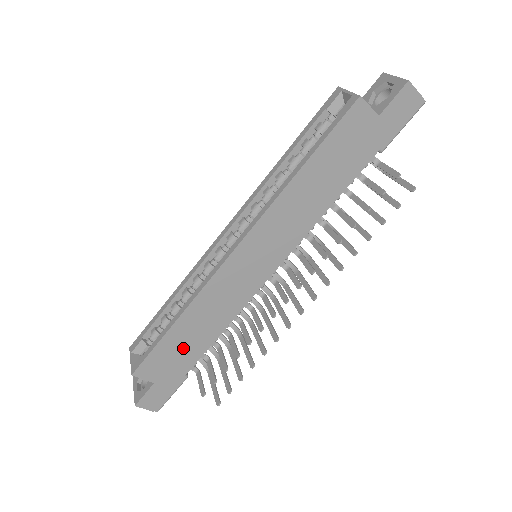
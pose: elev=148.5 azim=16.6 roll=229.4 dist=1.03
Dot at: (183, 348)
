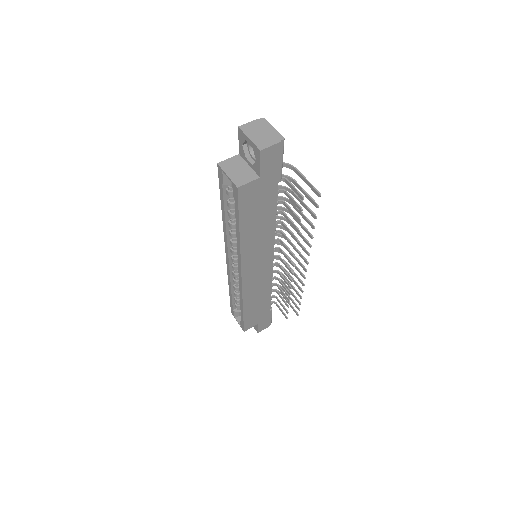
Dot at: (258, 309)
